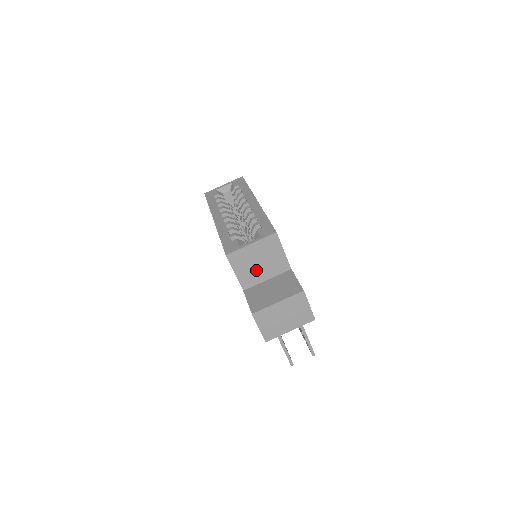
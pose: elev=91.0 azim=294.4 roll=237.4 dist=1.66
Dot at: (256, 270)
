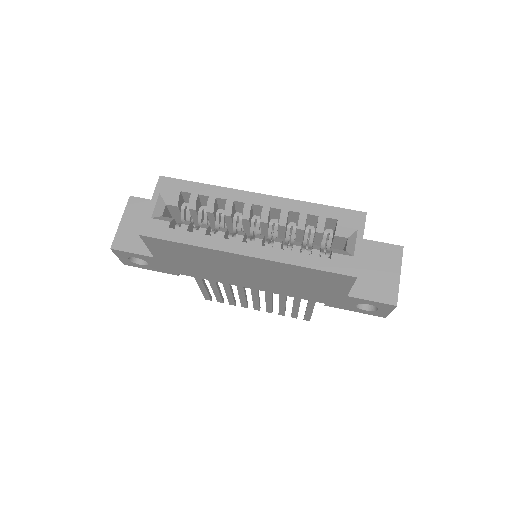
Dot at: occluded
